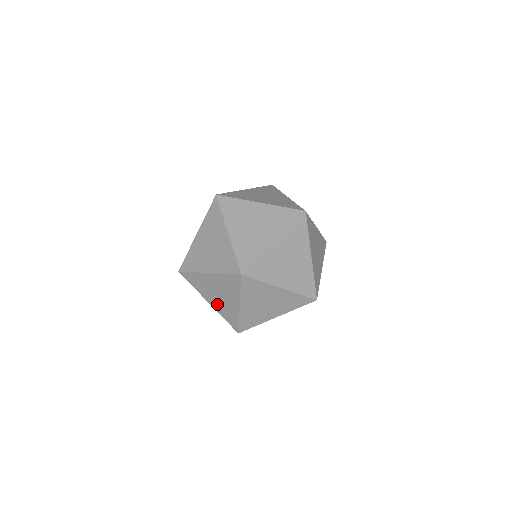
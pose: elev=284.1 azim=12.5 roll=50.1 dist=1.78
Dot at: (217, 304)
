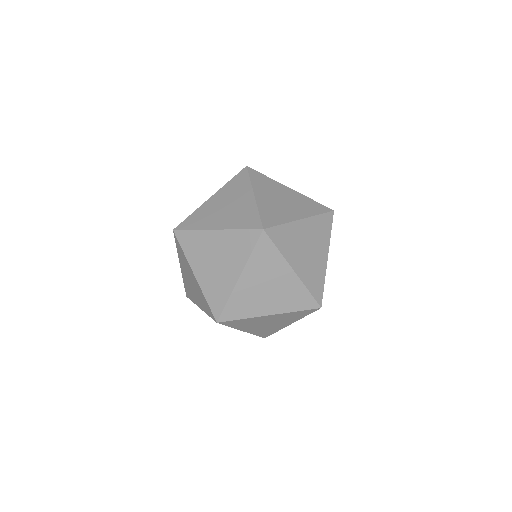
Dot at: (277, 303)
